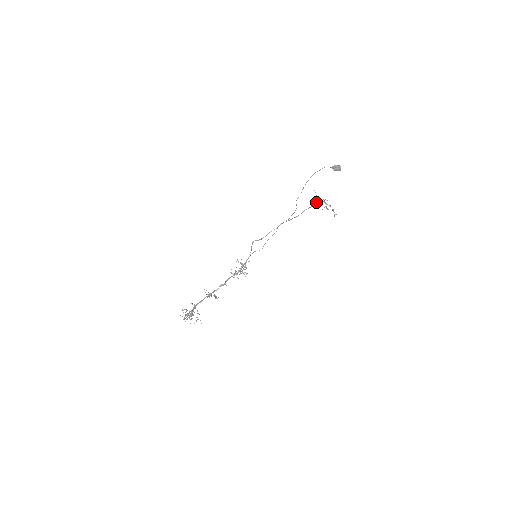
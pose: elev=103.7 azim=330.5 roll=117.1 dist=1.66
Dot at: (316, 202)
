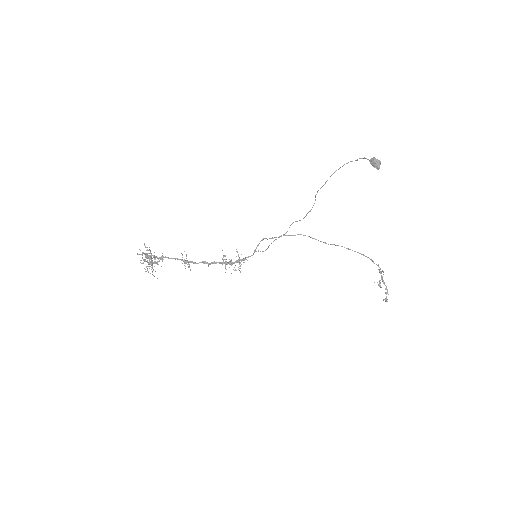
Dot at: (363, 254)
